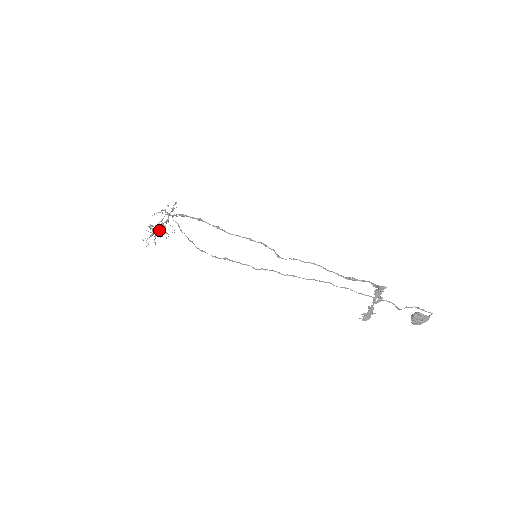
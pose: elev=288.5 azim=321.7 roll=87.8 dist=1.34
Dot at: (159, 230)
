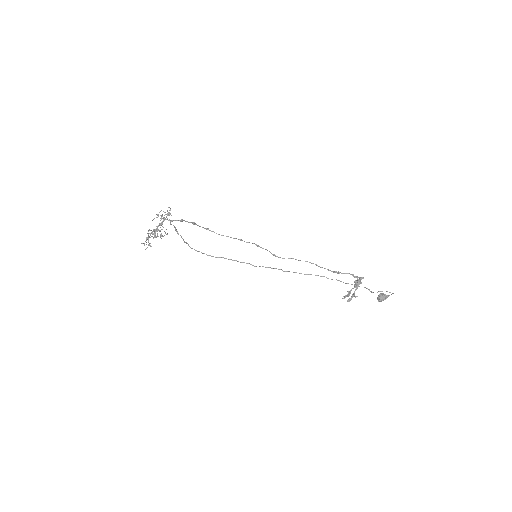
Dot at: occluded
